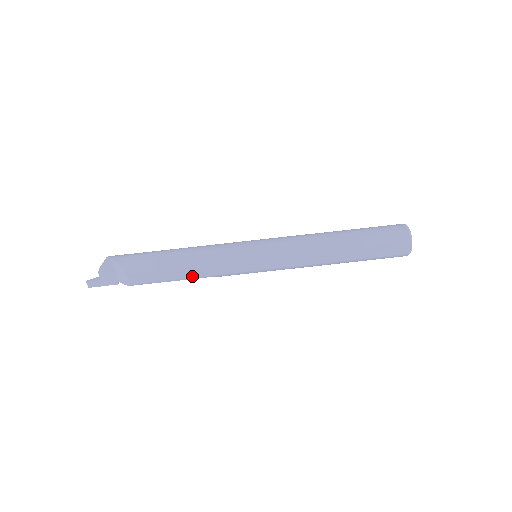
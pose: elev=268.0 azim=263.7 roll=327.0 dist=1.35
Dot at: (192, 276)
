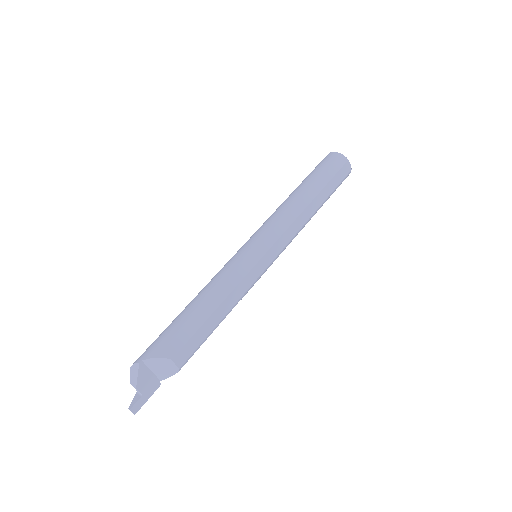
Dot at: (226, 312)
